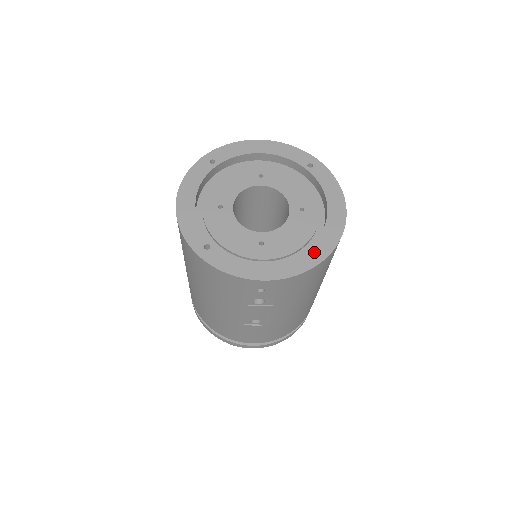
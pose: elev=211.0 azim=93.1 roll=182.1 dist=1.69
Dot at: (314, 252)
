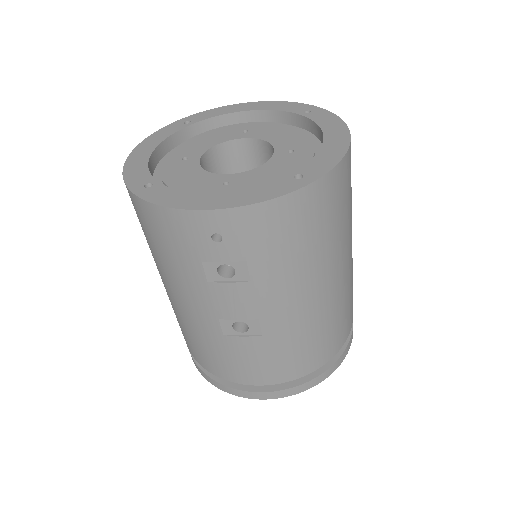
Dot at: (294, 178)
